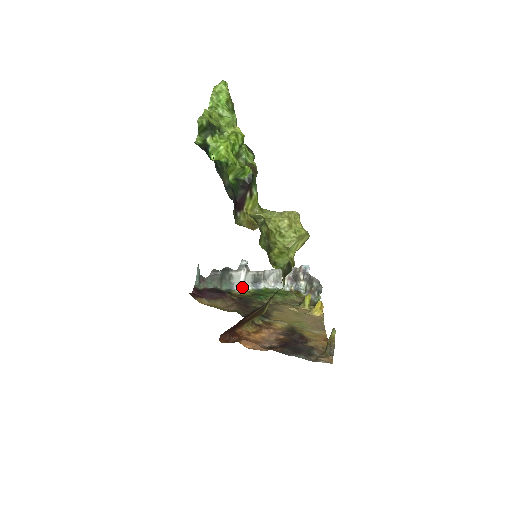
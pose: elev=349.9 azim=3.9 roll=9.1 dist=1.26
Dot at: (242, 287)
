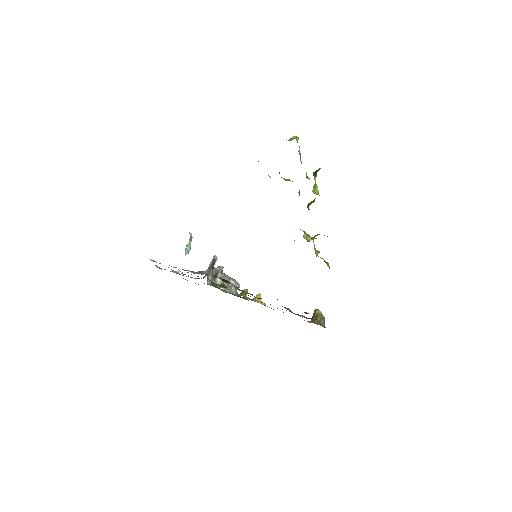
Dot at: occluded
